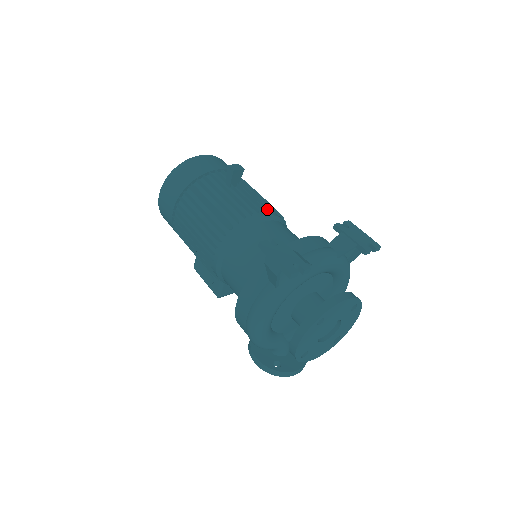
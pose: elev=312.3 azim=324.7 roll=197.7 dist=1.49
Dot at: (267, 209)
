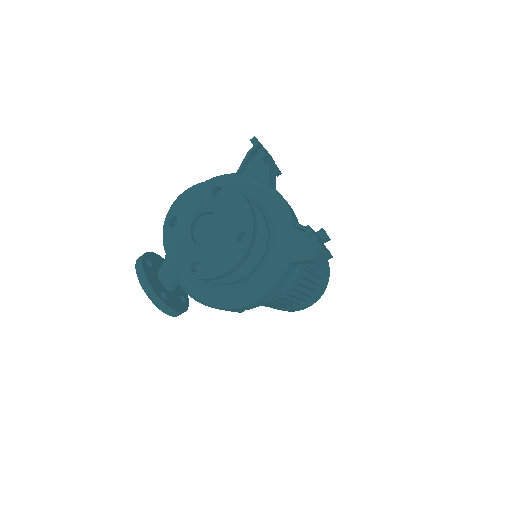
Dot at: occluded
